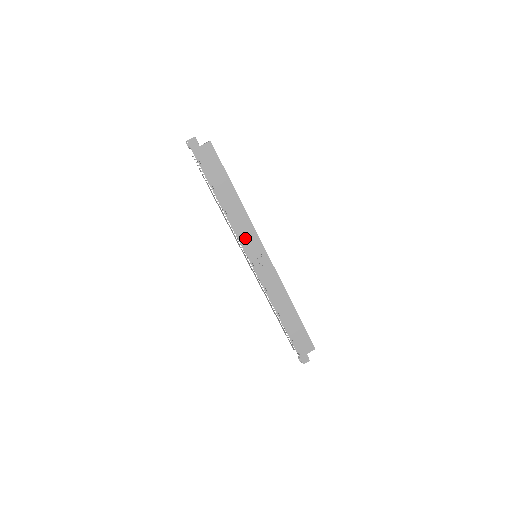
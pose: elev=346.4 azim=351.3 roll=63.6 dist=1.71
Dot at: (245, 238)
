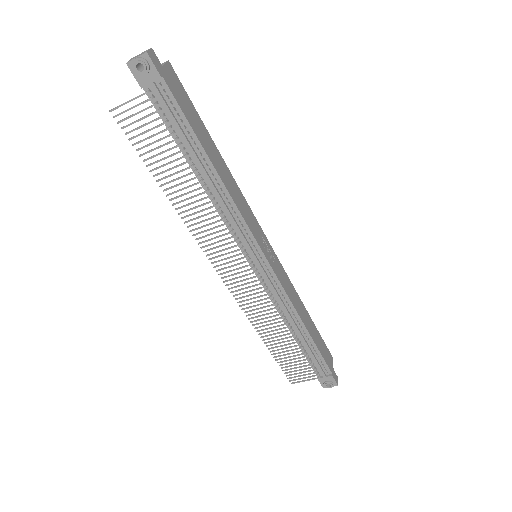
Dot at: (250, 224)
